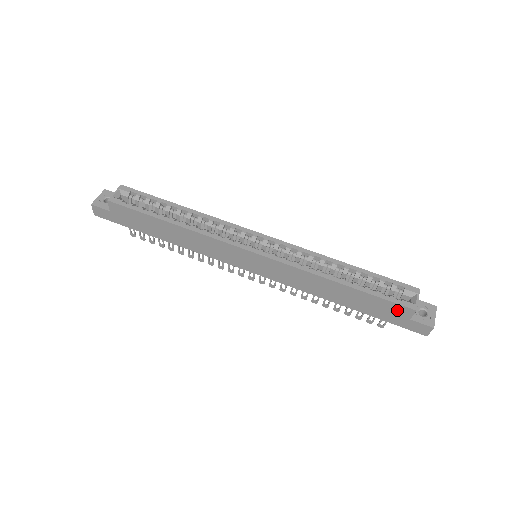
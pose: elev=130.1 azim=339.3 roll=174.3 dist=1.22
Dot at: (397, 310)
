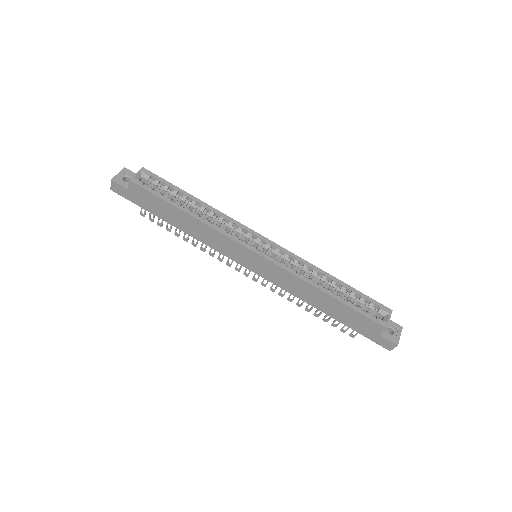
Dot at: (371, 325)
